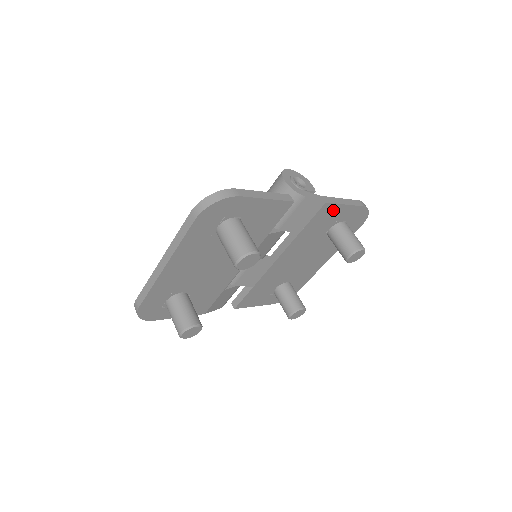
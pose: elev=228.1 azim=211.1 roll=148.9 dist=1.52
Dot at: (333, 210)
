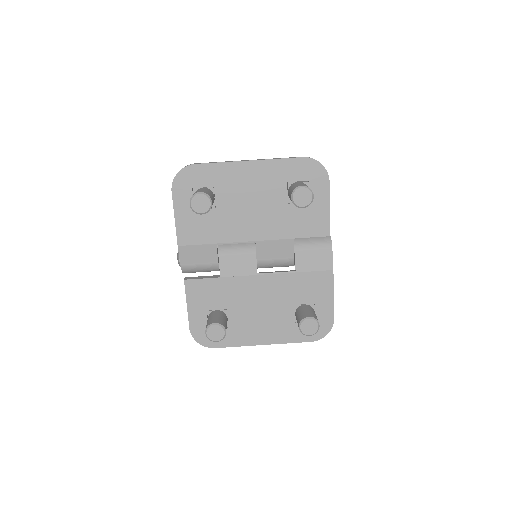
Dot at: (326, 287)
